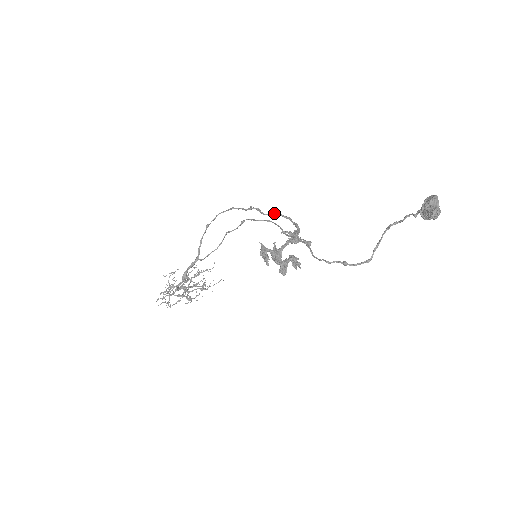
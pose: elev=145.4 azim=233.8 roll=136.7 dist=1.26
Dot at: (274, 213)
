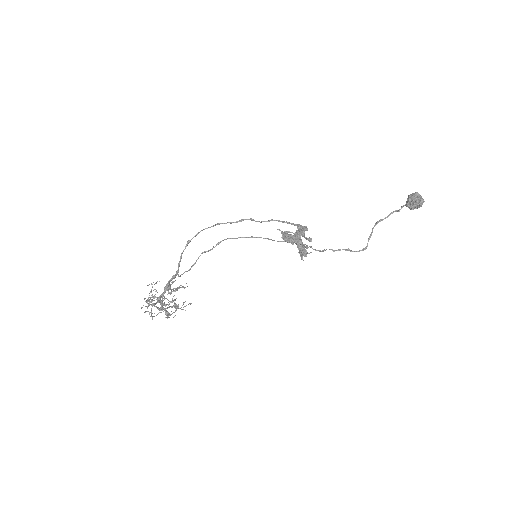
Dot at: (271, 219)
